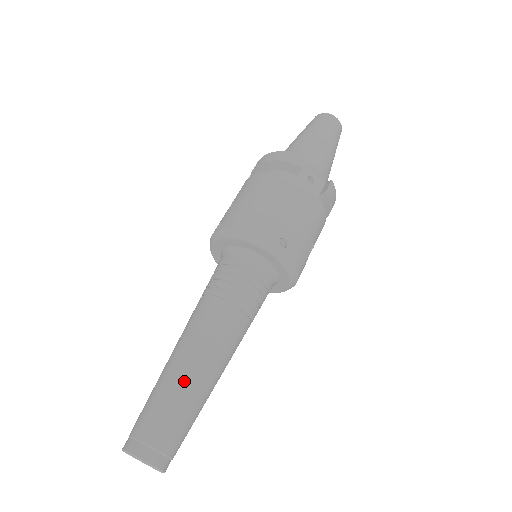
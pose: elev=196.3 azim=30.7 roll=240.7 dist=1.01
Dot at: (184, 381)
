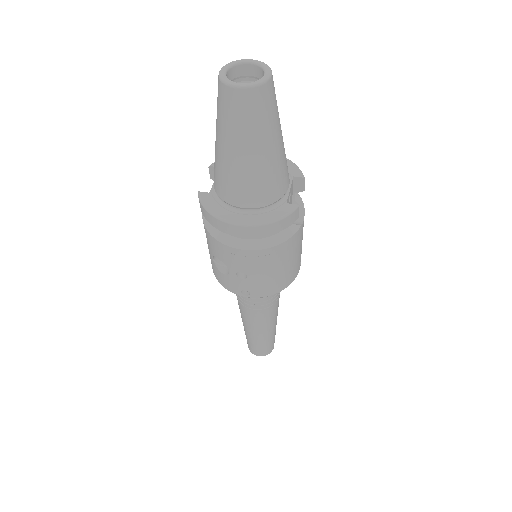
Dot at: (273, 332)
